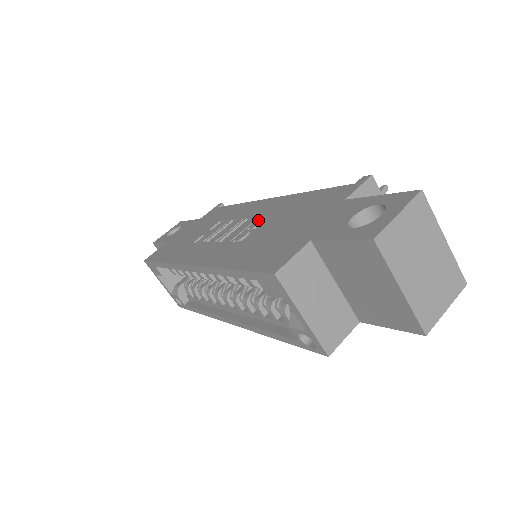
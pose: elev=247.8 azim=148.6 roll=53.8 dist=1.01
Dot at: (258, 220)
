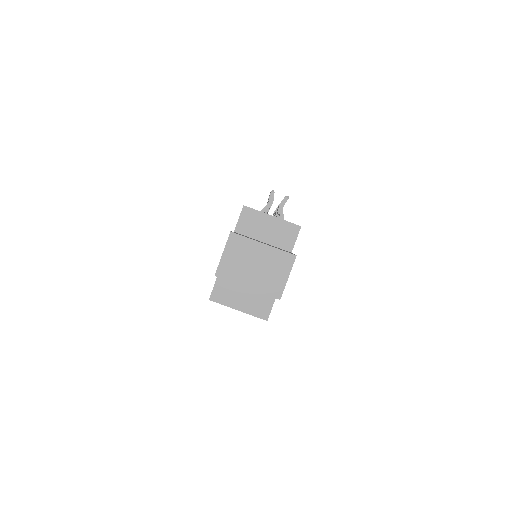
Dot at: occluded
